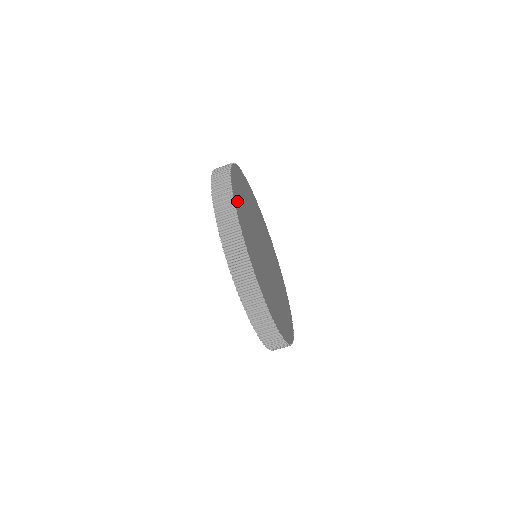
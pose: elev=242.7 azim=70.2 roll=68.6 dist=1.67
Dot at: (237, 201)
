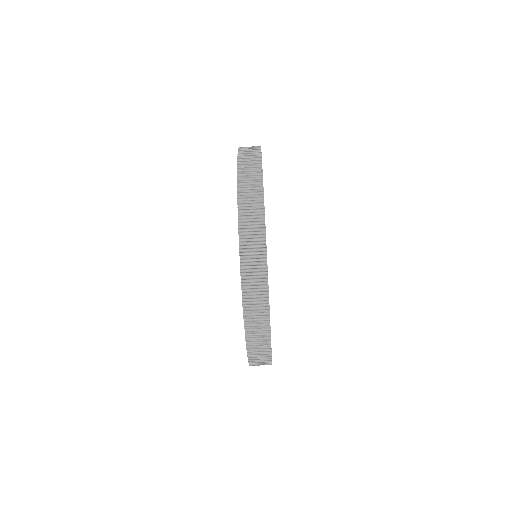
Dot at: occluded
